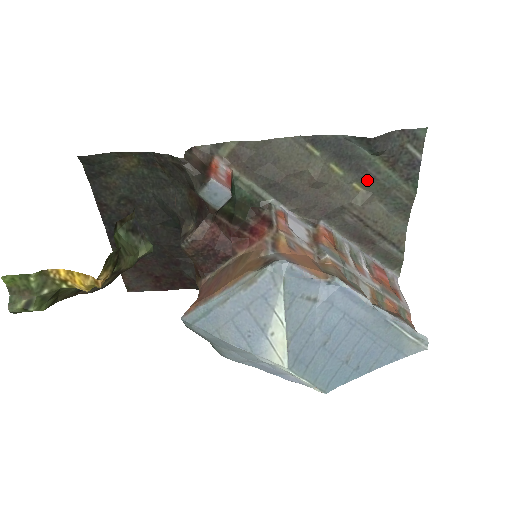
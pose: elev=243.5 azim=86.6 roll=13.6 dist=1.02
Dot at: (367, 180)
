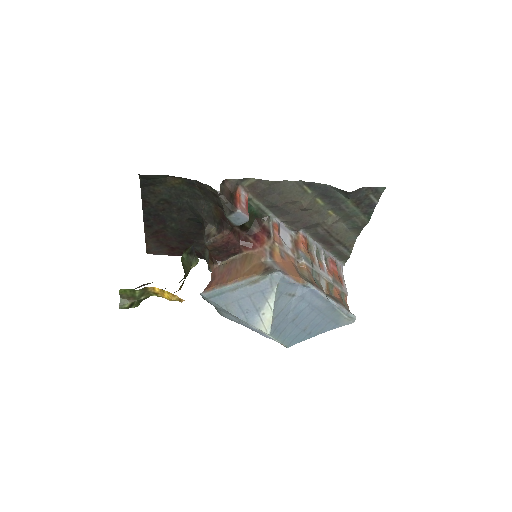
Dot at: (338, 210)
